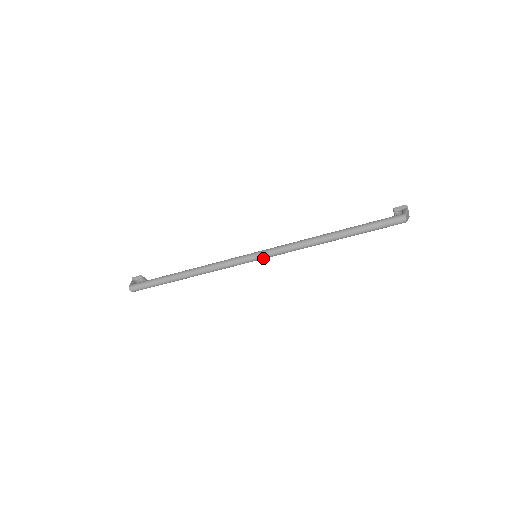
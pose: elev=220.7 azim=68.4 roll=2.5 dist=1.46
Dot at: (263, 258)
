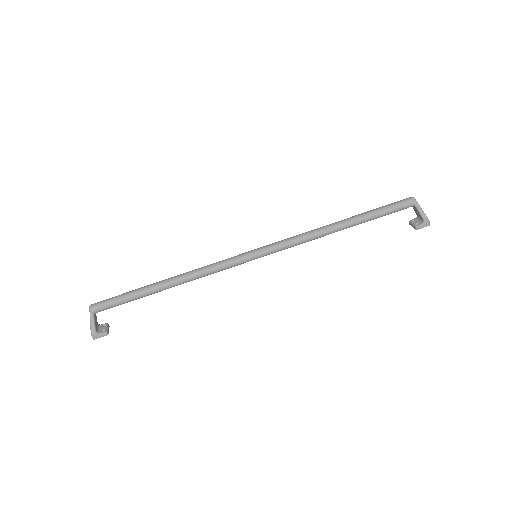
Dot at: (263, 248)
